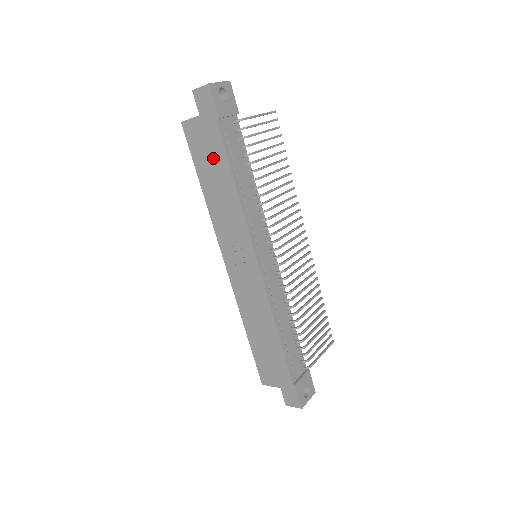
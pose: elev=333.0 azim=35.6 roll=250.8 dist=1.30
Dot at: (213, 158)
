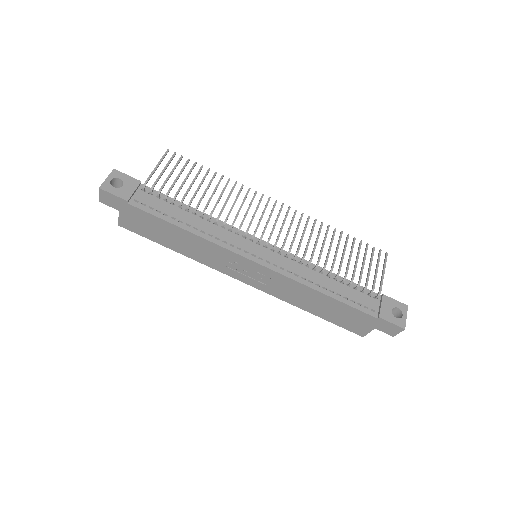
Dot at: (155, 227)
